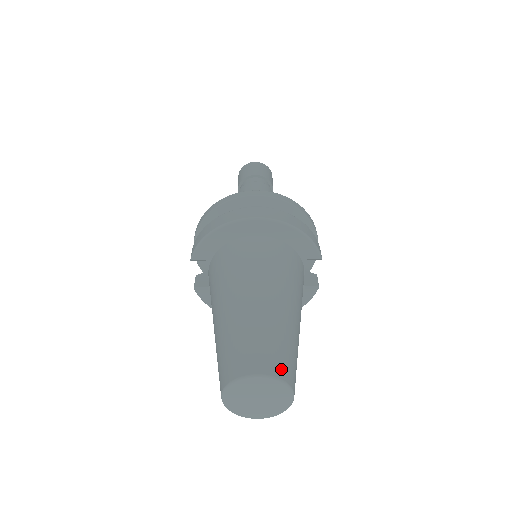
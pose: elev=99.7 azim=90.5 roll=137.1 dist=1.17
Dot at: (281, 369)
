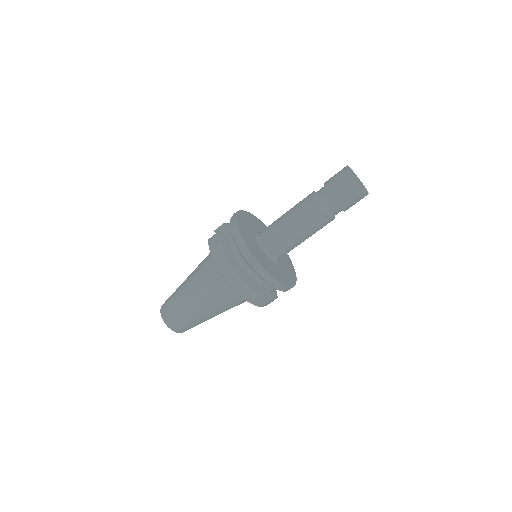
Dot at: (180, 331)
